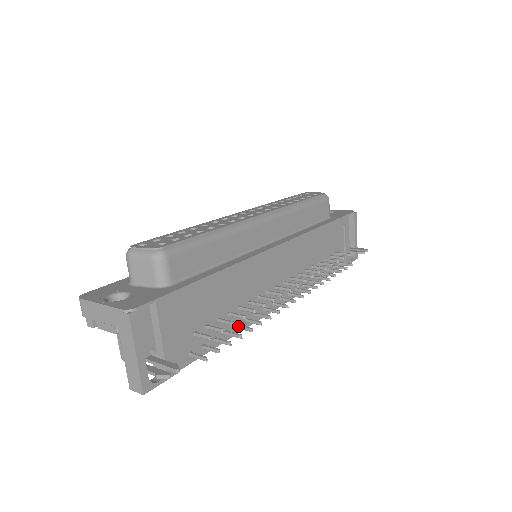
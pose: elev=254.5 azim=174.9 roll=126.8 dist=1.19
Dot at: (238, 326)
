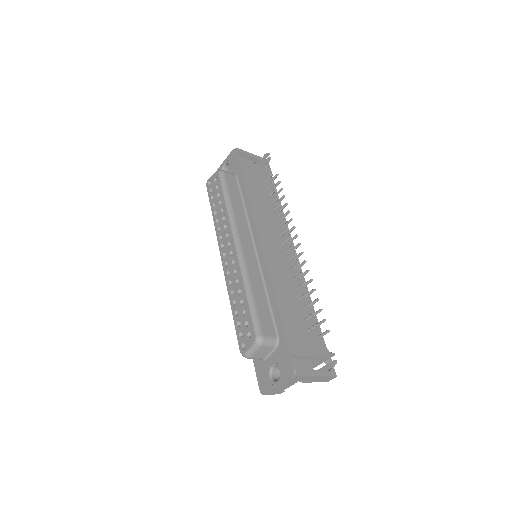
Dot at: (307, 296)
